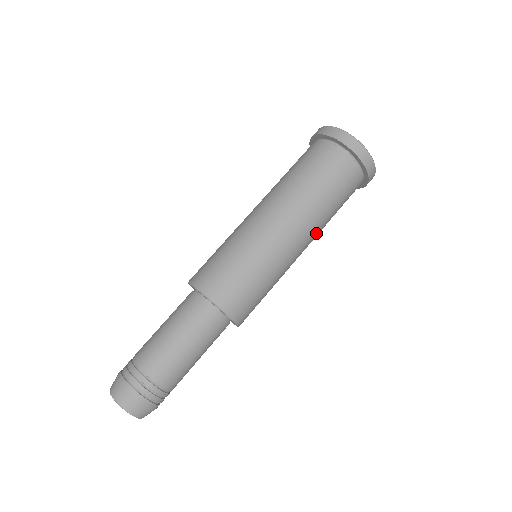
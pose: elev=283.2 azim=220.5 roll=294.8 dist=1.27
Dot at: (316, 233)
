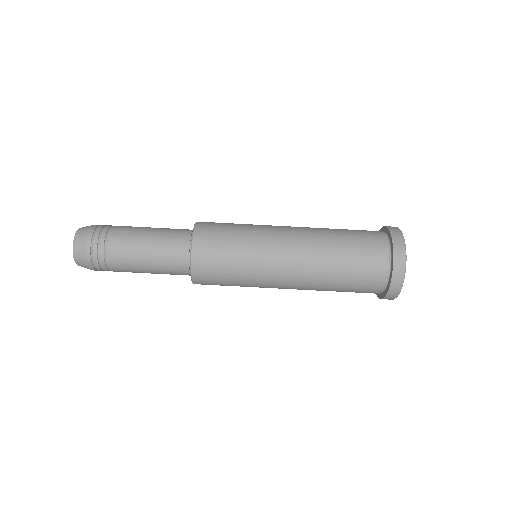
Dot at: (311, 276)
